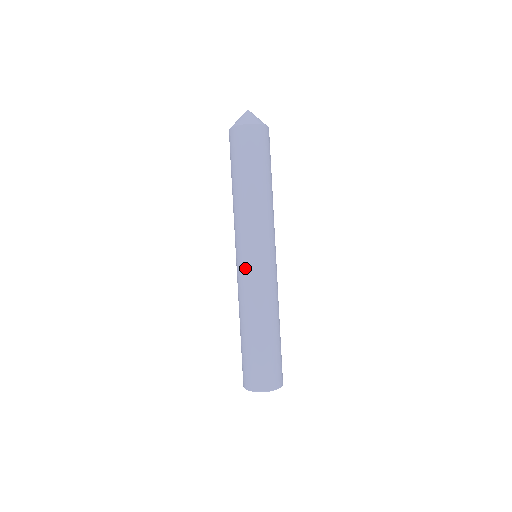
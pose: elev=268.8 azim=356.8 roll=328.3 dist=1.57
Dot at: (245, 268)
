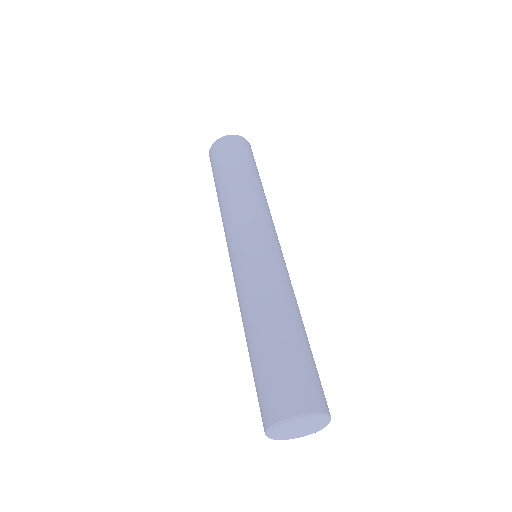
Dot at: (260, 250)
